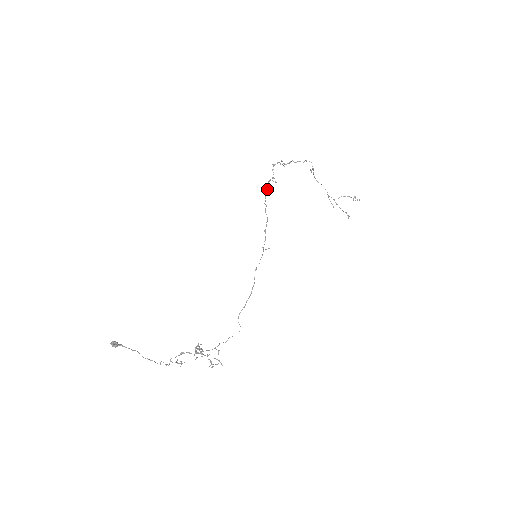
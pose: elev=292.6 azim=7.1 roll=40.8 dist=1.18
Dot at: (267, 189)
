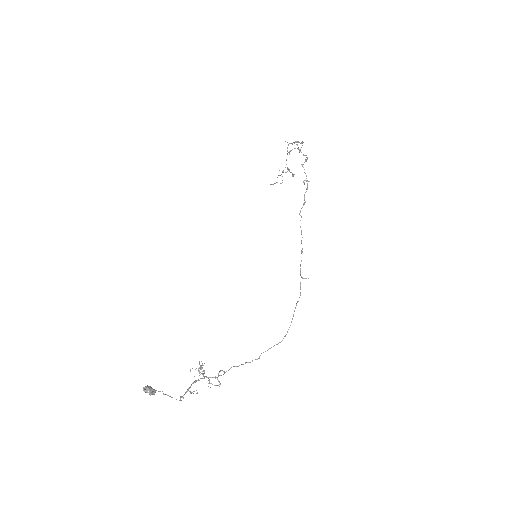
Dot at: (304, 196)
